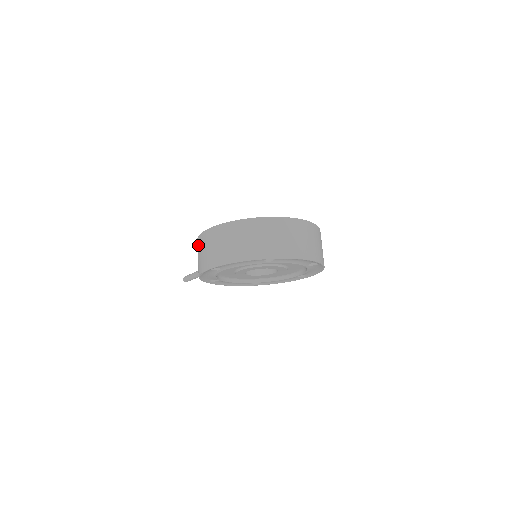
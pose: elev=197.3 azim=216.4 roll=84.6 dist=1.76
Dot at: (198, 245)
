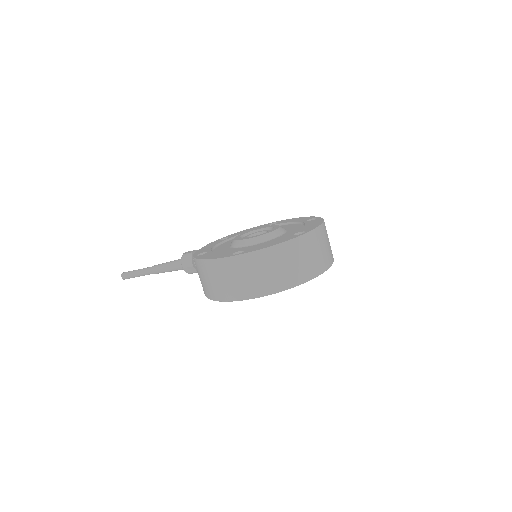
Dot at: (217, 269)
